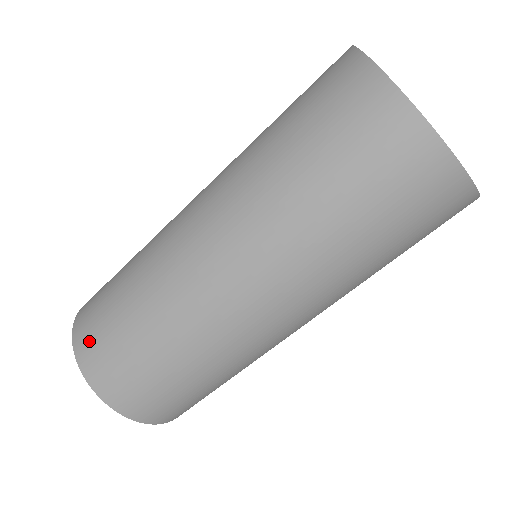
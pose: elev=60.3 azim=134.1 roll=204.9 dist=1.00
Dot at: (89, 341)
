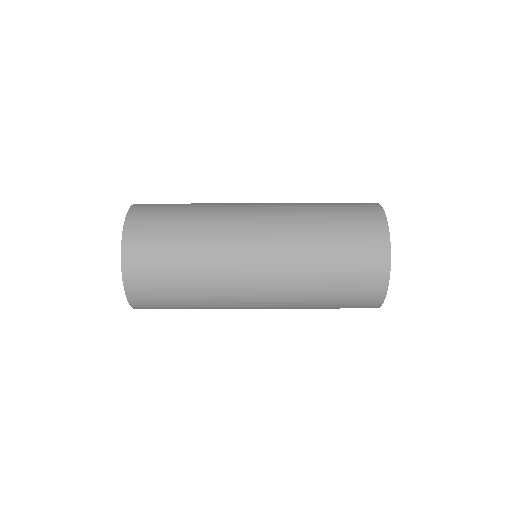
Dot at: (142, 289)
